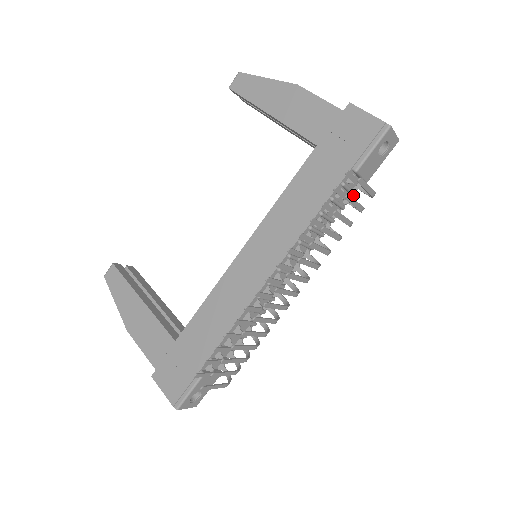
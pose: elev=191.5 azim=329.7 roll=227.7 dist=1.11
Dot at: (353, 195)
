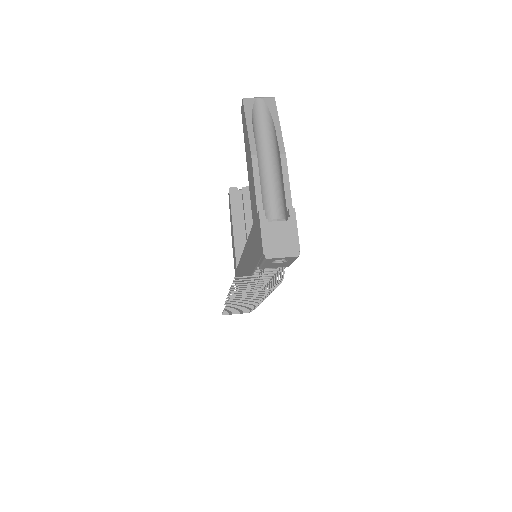
Dot at: (284, 267)
